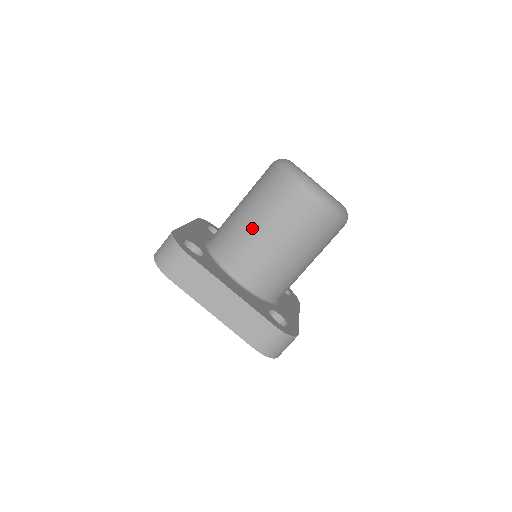
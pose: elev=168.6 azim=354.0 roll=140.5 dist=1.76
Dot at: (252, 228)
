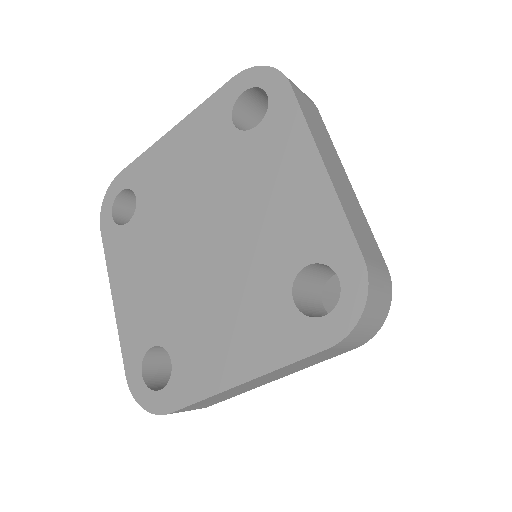
Dot at: occluded
